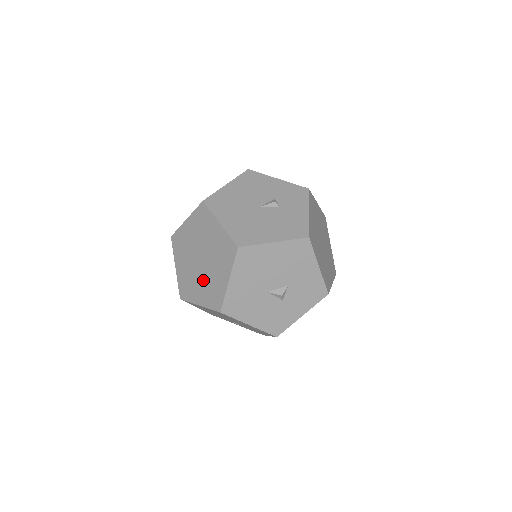
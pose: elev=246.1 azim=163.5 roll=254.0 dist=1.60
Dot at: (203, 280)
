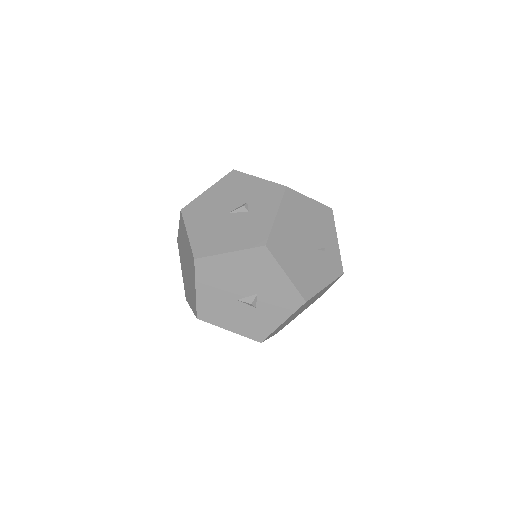
Dot at: (189, 285)
